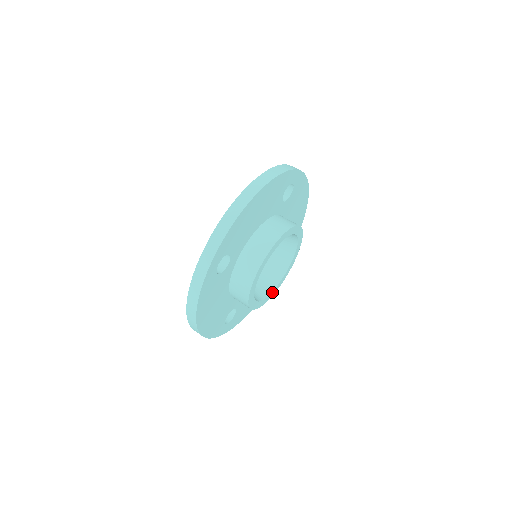
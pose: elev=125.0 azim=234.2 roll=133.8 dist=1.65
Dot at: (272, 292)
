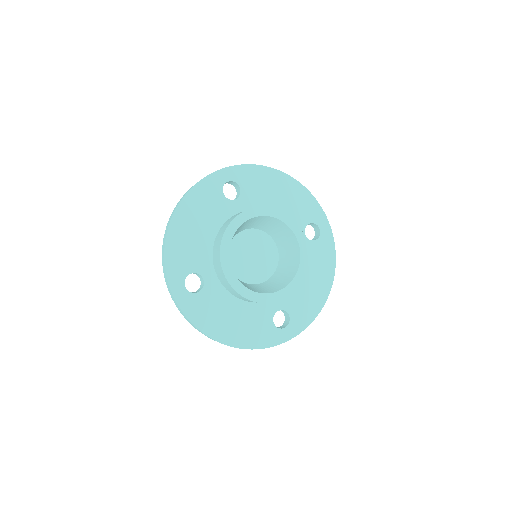
Dot at: (246, 289)
